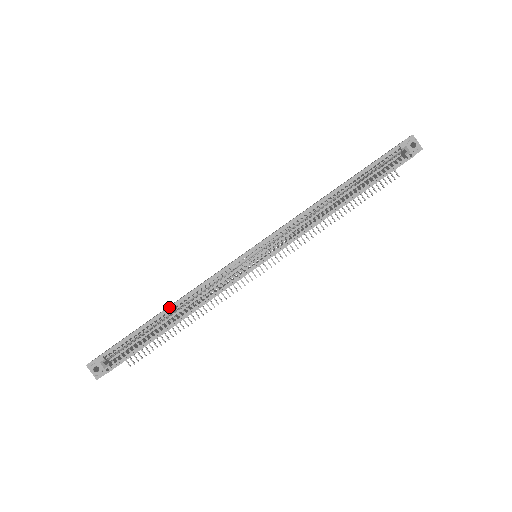
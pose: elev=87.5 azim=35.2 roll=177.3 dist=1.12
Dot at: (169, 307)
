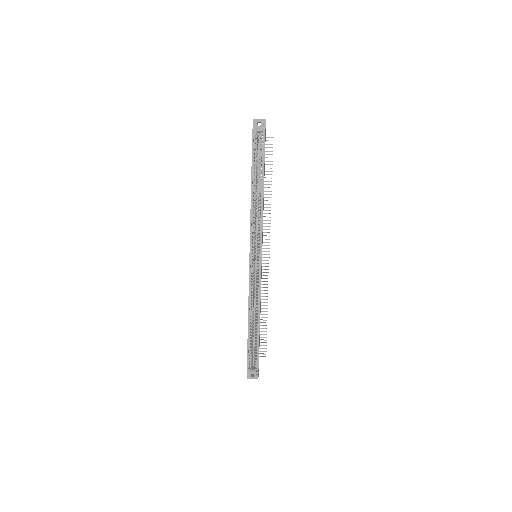
Dot at: (248, 321)
